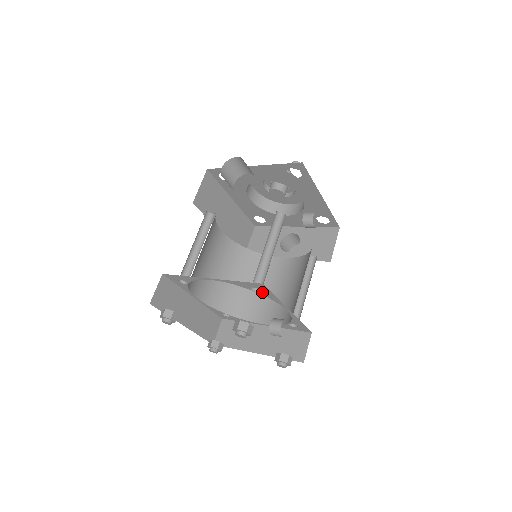
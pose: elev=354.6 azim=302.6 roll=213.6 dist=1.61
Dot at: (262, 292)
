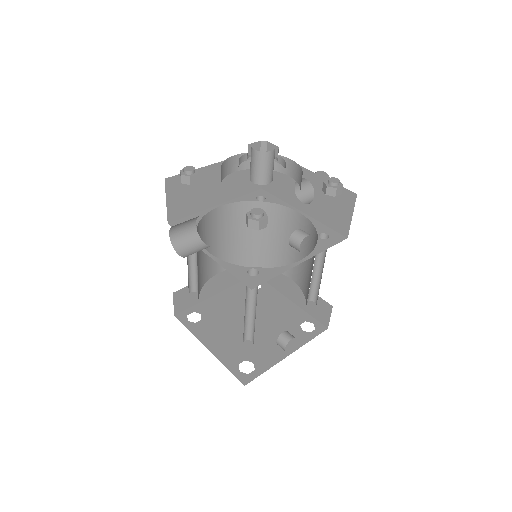
Dot at: occluded
